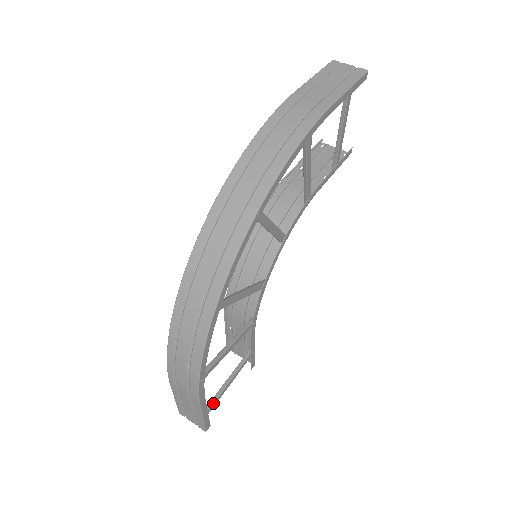
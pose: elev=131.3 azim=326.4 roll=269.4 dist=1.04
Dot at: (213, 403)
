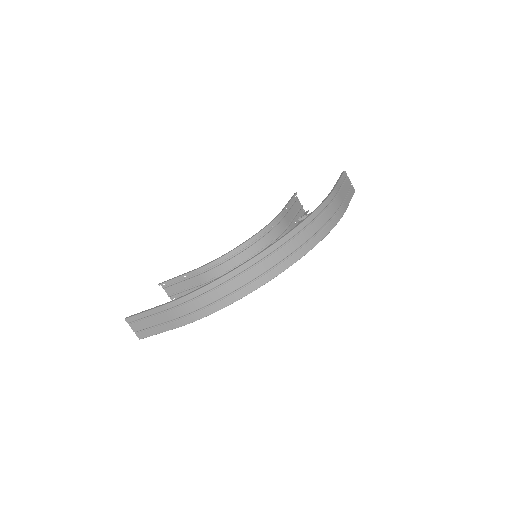
Dot at: occluded
